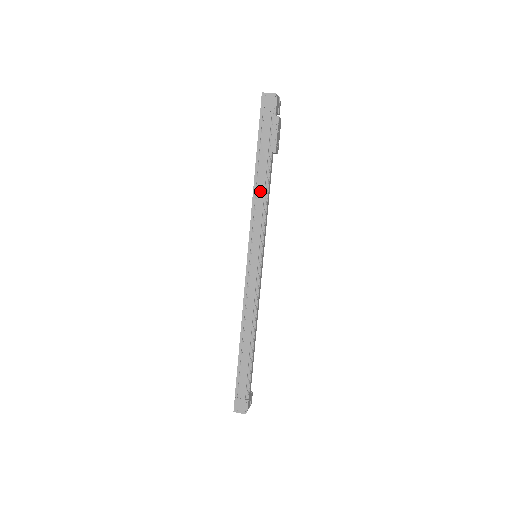
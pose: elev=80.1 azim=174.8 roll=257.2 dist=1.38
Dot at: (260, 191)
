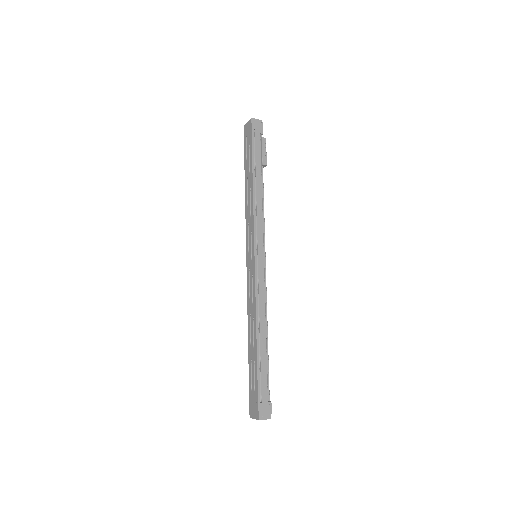
Dot at: (259, 196)
